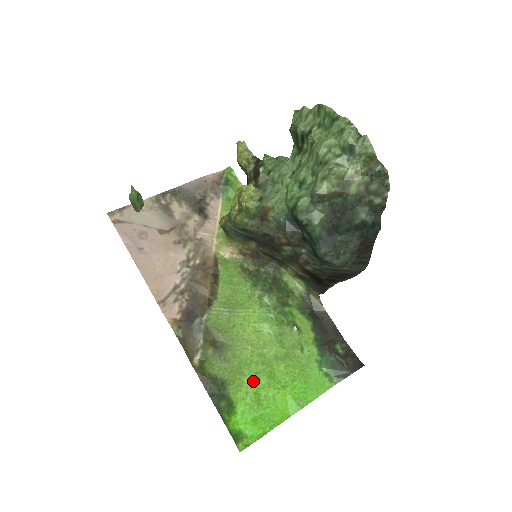
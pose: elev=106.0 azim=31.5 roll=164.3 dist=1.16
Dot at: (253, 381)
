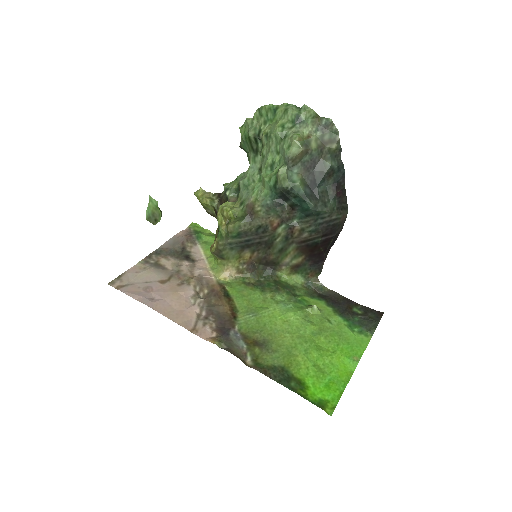
Dot at: (306, 357)
